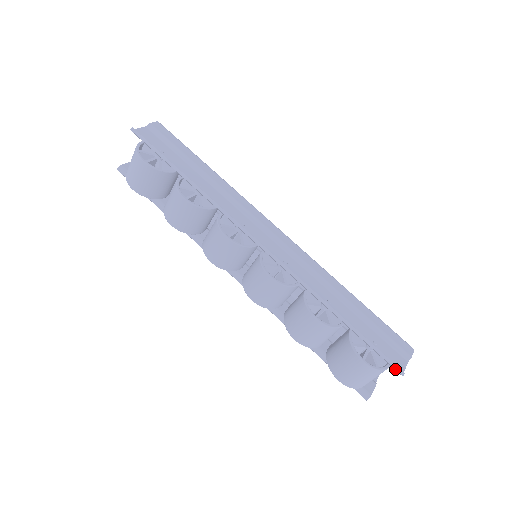
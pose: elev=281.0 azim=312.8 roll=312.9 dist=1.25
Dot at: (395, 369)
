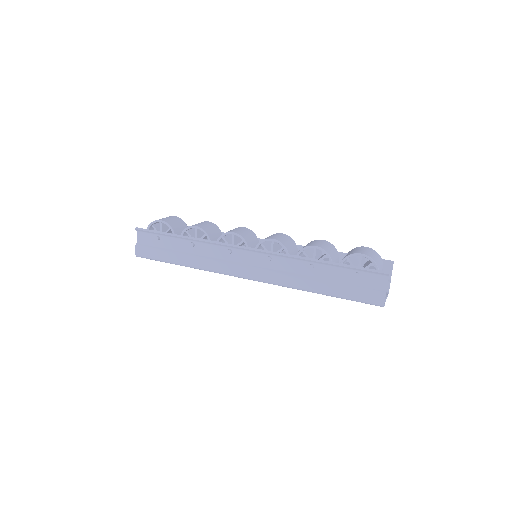
Dot at: (387, 260)
